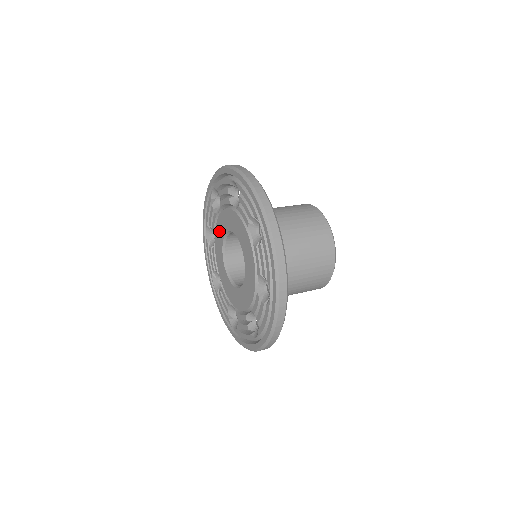
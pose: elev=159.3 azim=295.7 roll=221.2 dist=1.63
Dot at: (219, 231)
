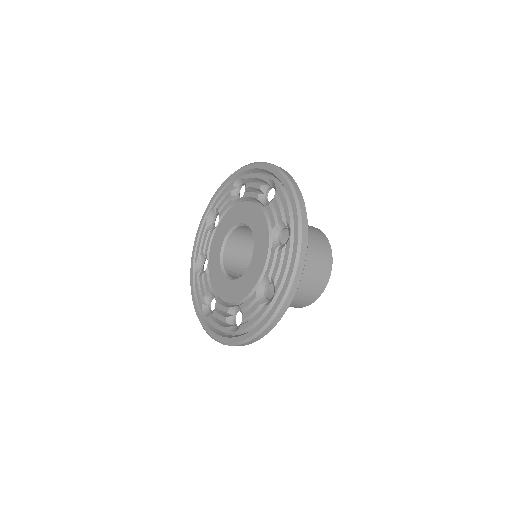
Dot at: (229, 219)
